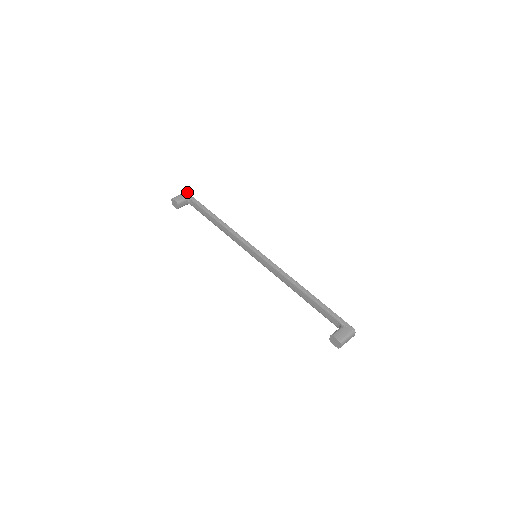
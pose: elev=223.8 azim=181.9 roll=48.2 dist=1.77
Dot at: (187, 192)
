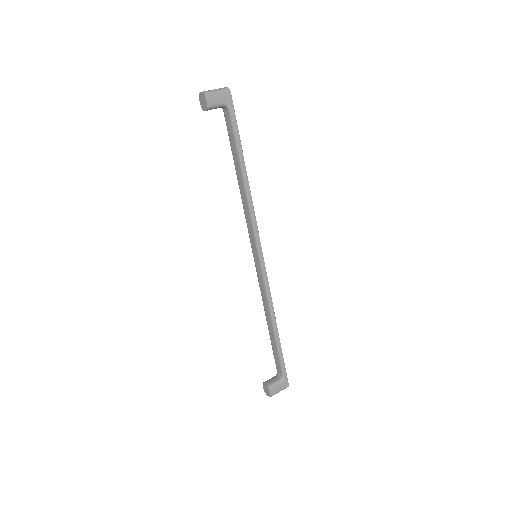
Dot at: occluded
